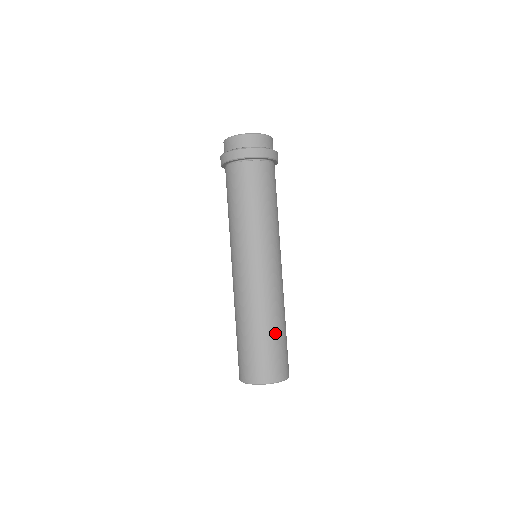
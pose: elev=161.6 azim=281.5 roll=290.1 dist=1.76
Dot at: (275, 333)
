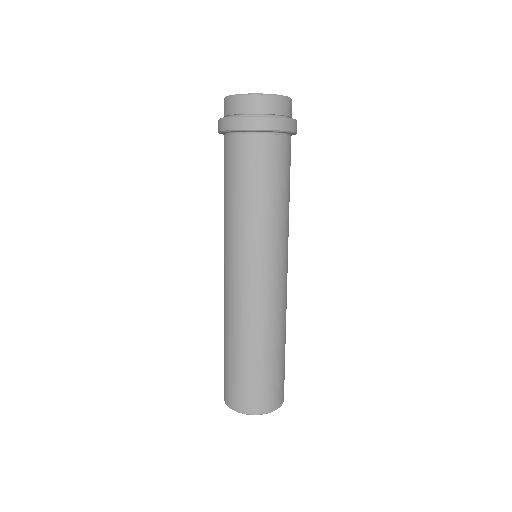
Dot at: (259, 359)
